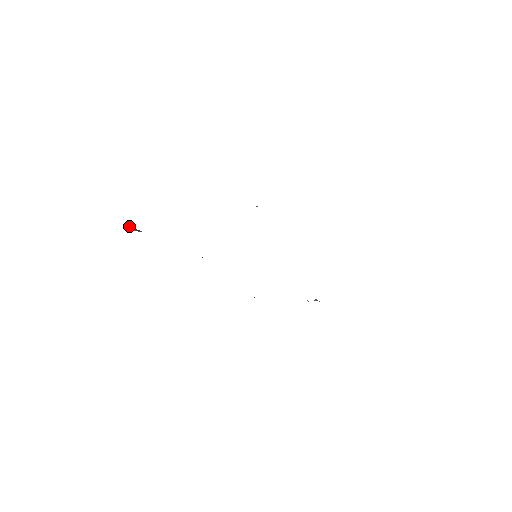
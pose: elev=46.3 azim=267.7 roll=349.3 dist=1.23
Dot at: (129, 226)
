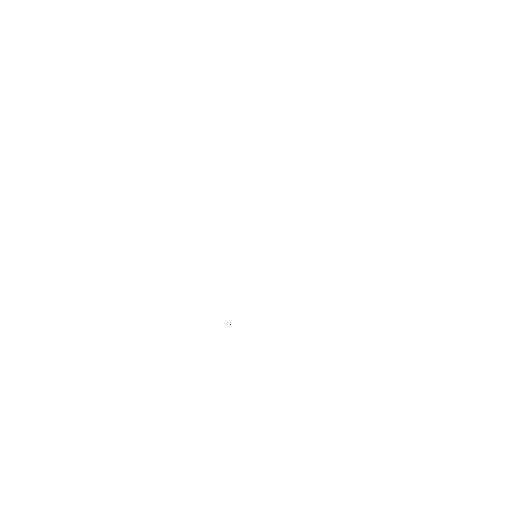
Dot at: occluded
